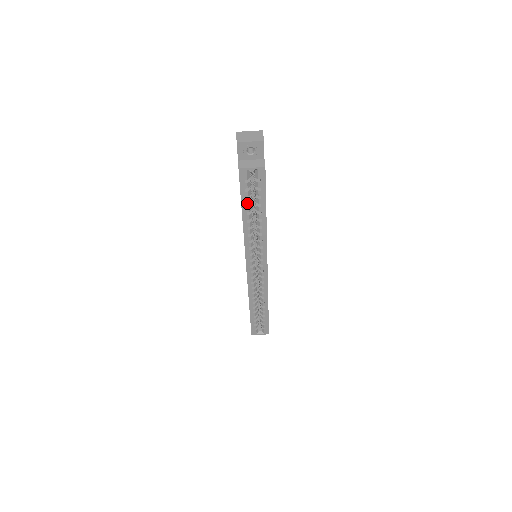
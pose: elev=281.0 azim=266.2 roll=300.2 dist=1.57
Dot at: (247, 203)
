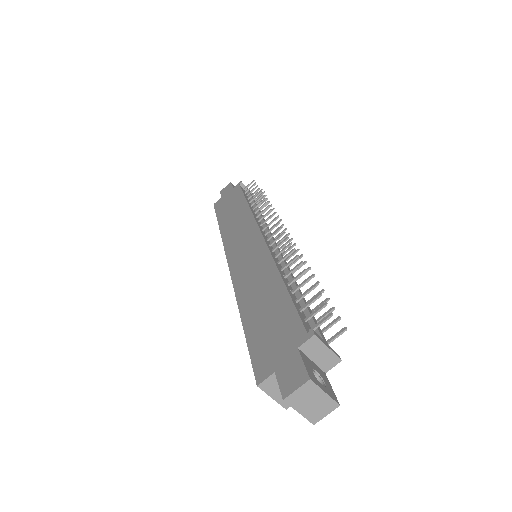
Dot at: occluded
